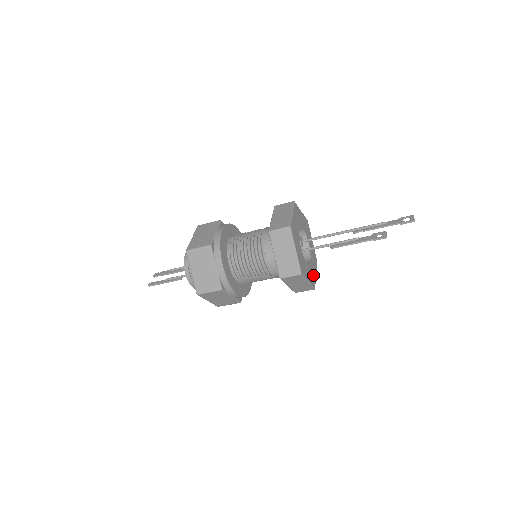
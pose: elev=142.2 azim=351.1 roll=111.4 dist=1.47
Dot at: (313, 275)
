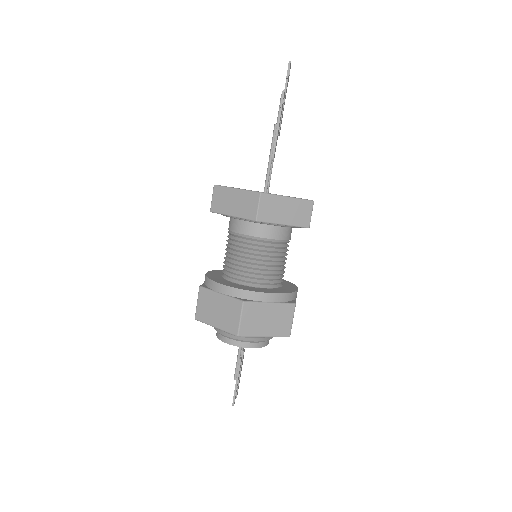
Dot at: occluded
